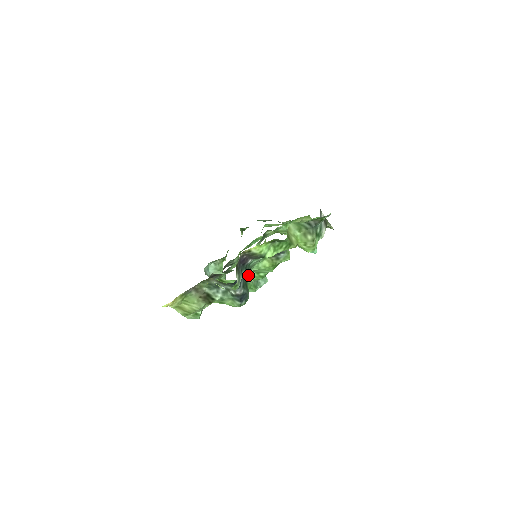
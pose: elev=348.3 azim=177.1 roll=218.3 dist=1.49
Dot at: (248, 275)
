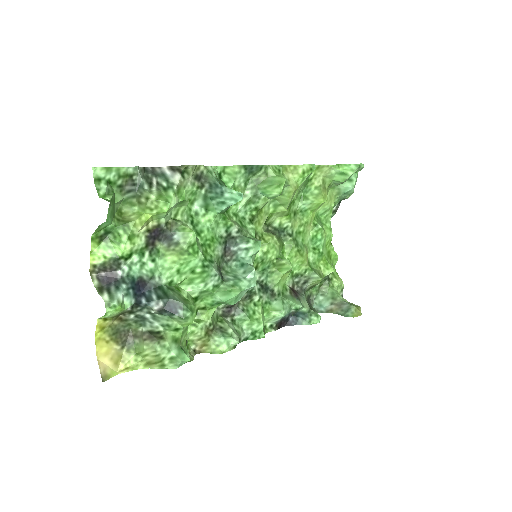
Dot at: (190, 283)
